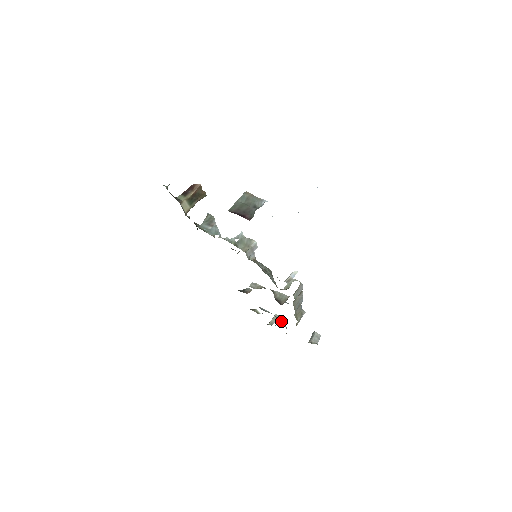
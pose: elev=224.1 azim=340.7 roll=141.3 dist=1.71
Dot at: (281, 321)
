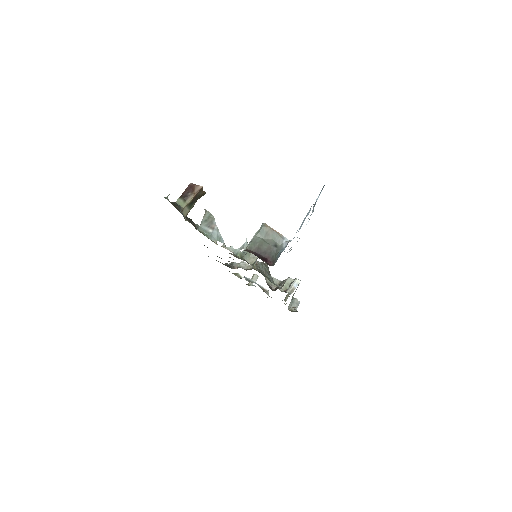
Dot at: (265, 291)
